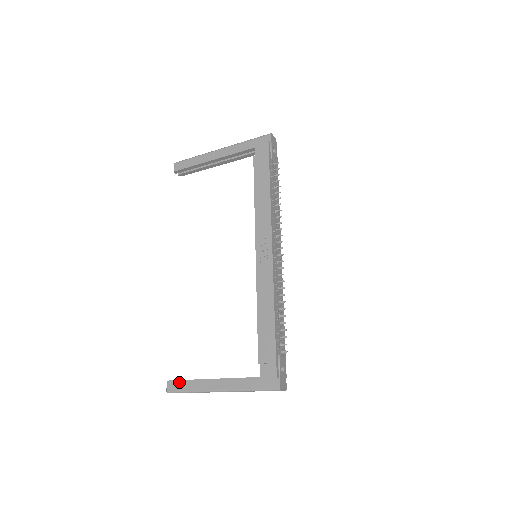
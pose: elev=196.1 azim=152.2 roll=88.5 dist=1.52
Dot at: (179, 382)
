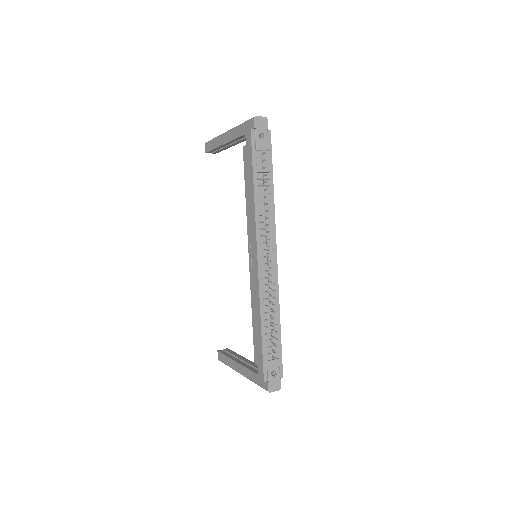
Dot at: (222, 355)
